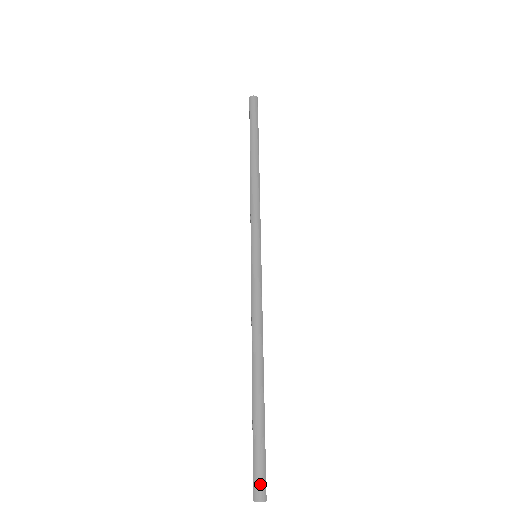
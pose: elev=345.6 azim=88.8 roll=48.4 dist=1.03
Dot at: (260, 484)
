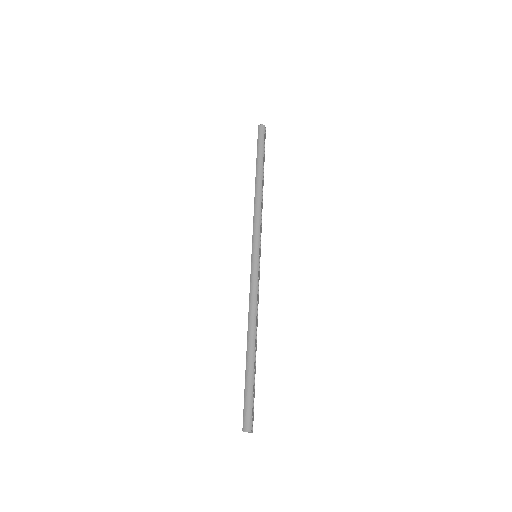
Dot at: (247, 420)
